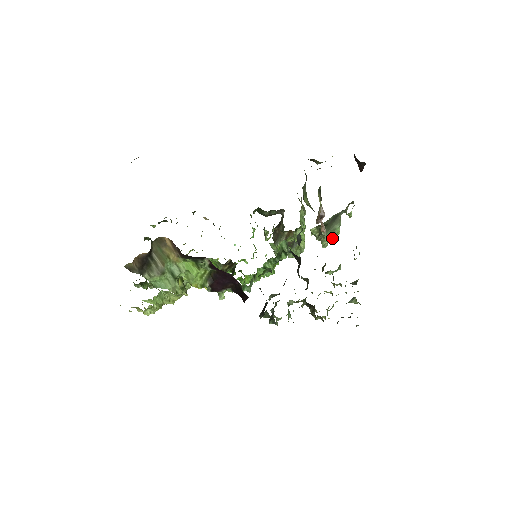
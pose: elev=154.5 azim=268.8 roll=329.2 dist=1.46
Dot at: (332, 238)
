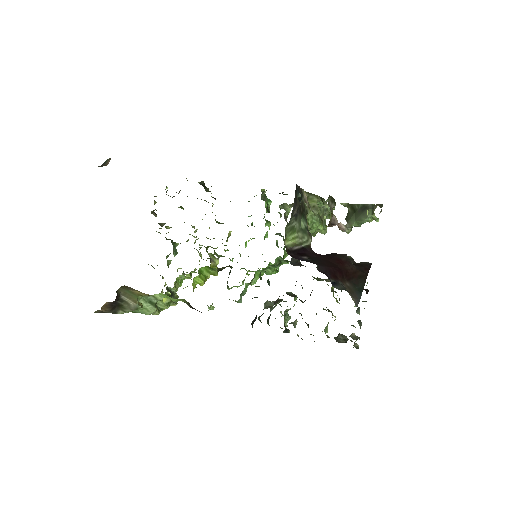
Dot at: occluded
